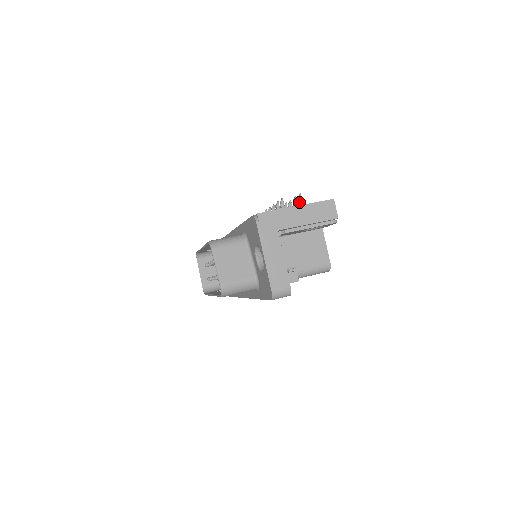
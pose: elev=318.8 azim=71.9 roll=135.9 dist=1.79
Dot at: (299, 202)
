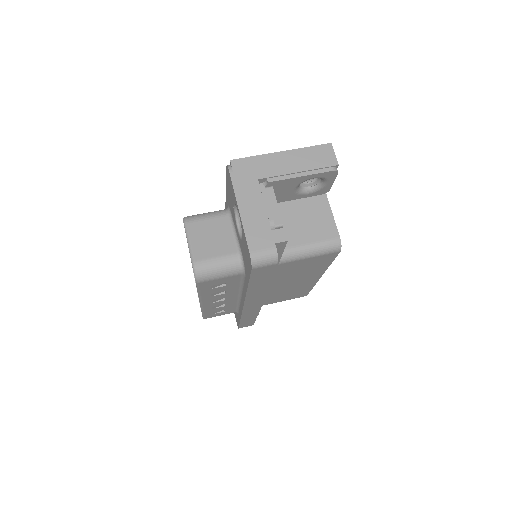
Dot at: occluded
